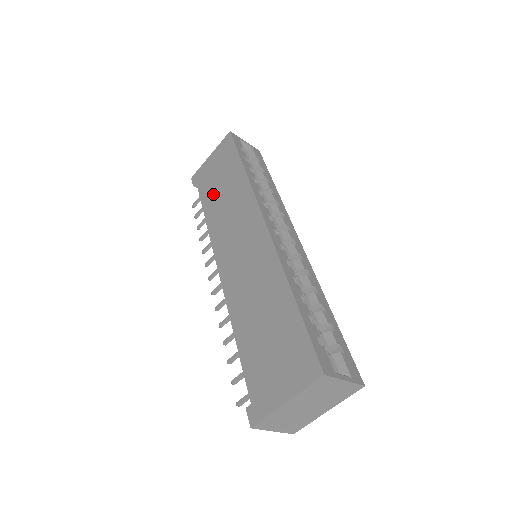
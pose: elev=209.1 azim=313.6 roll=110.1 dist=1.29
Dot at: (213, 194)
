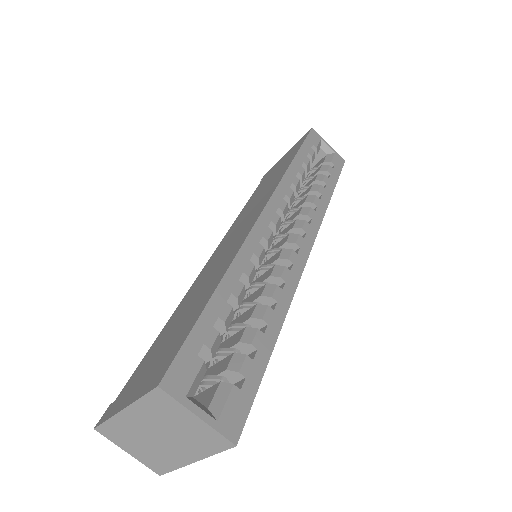
Dot at: (262, 186)
